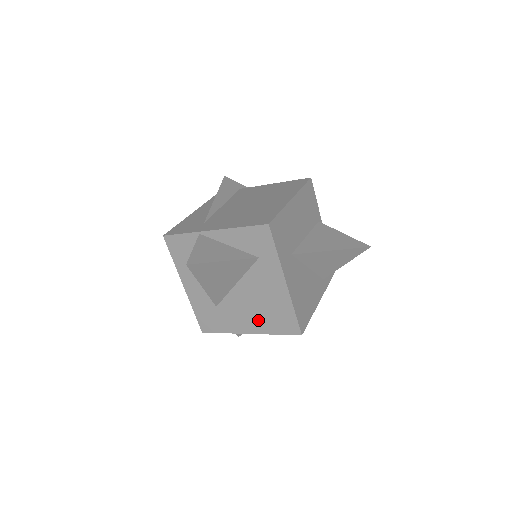
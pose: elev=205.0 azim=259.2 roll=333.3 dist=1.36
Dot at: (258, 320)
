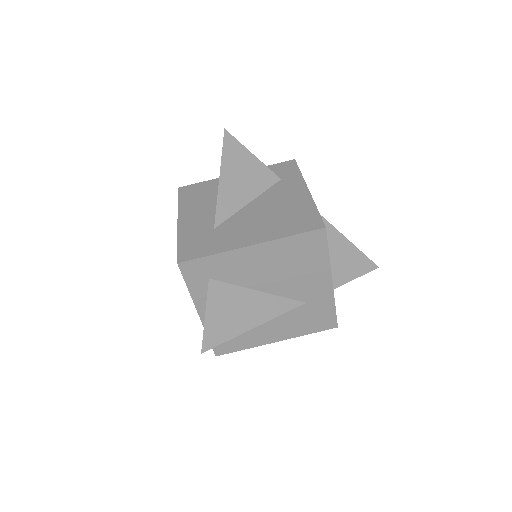
Dot at: (268, 228)
